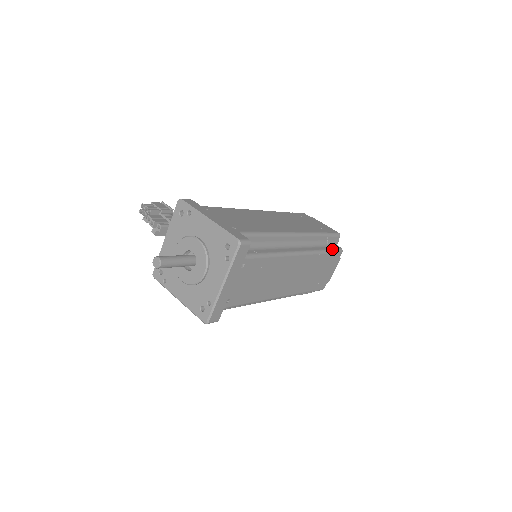
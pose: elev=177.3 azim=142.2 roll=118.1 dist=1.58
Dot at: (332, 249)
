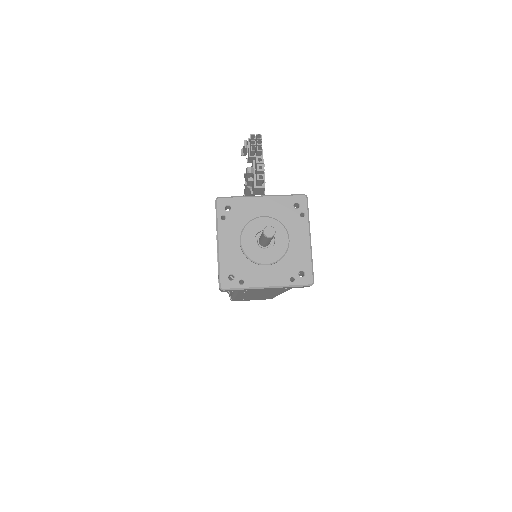
Dot at: occluded
